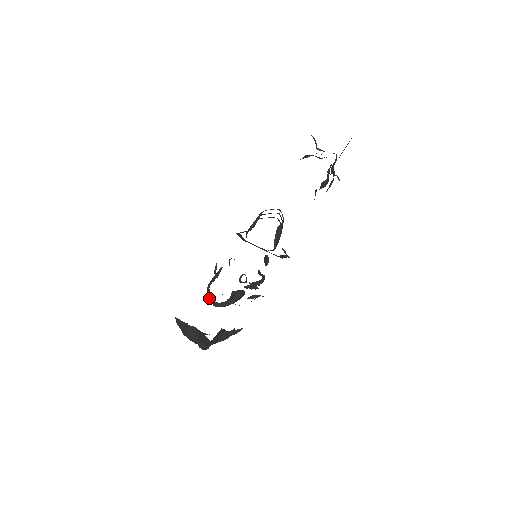
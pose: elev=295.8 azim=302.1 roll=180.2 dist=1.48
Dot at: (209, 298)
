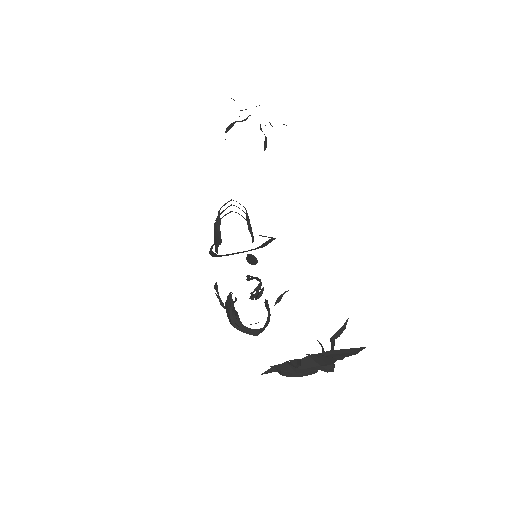
Dot at: occluded
